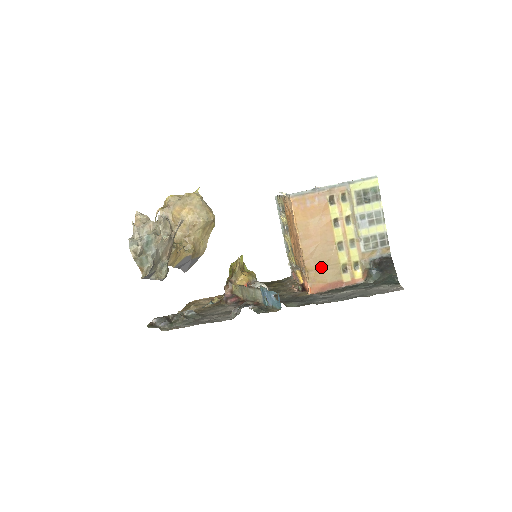
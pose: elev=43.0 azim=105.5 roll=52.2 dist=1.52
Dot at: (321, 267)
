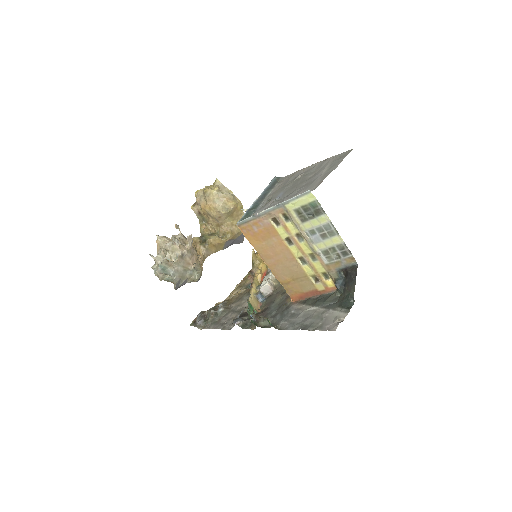
Dot at: (292, 280)
